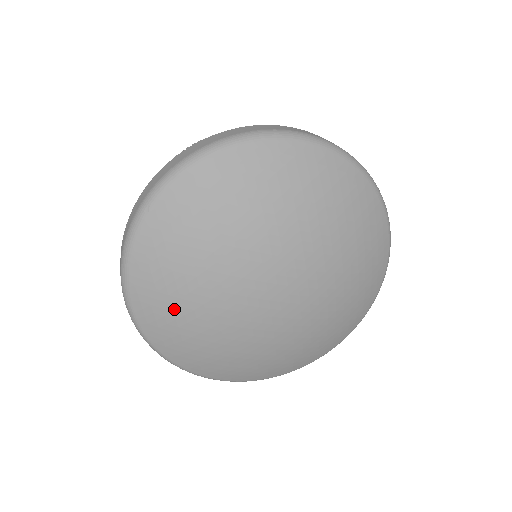
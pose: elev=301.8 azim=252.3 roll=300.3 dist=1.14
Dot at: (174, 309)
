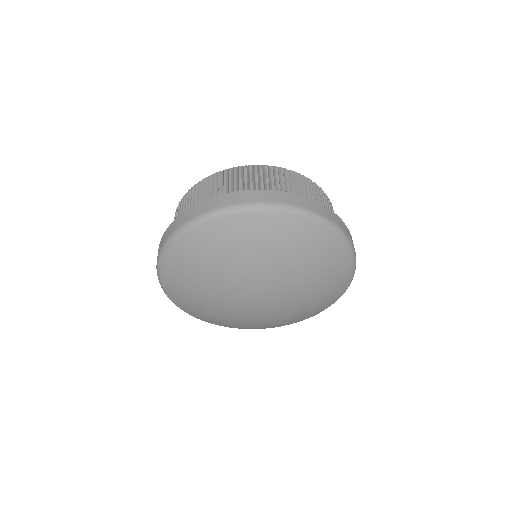
Dot at: (188, 293)
